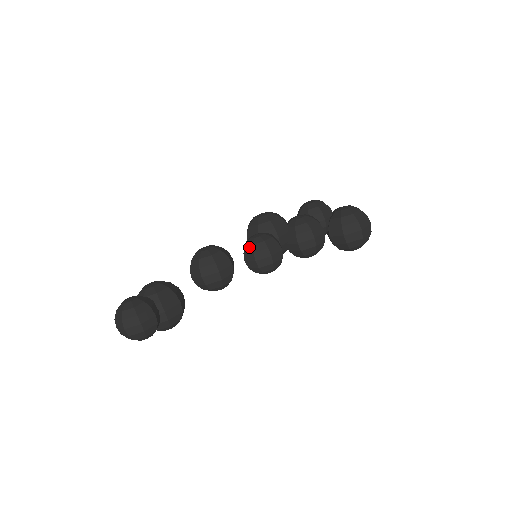
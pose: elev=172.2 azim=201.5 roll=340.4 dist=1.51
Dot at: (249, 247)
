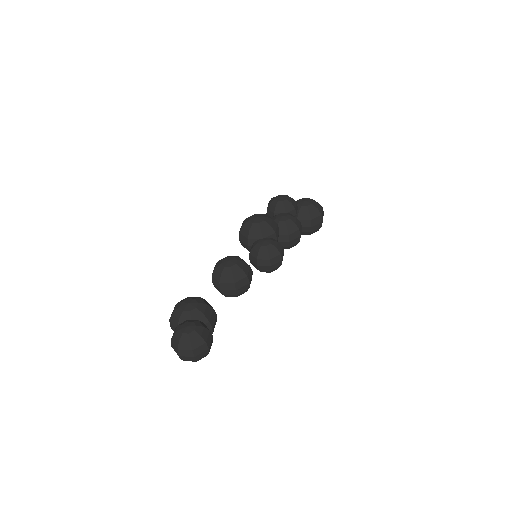
Dot at: (264, 254)
